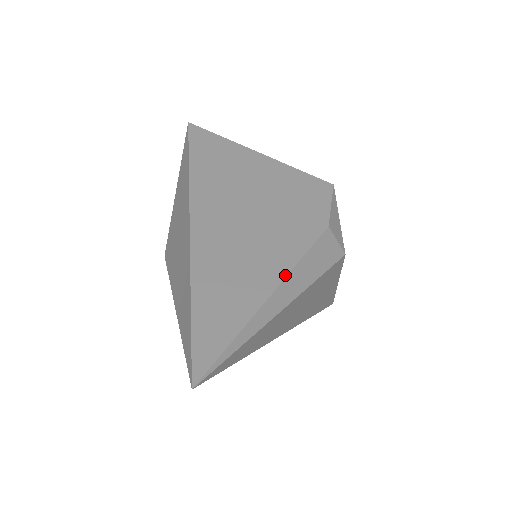
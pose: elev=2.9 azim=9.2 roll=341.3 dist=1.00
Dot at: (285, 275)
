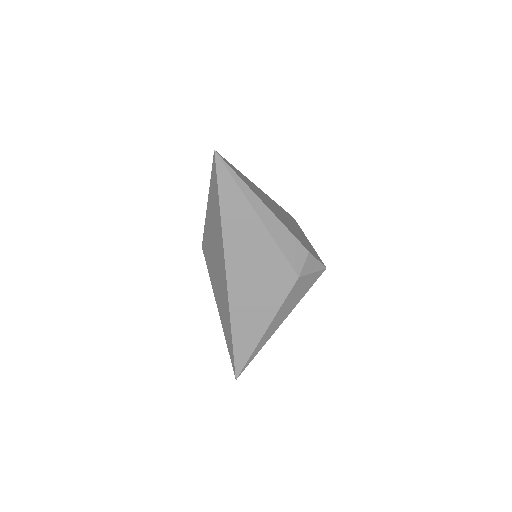
Dot at: (276, 216)
